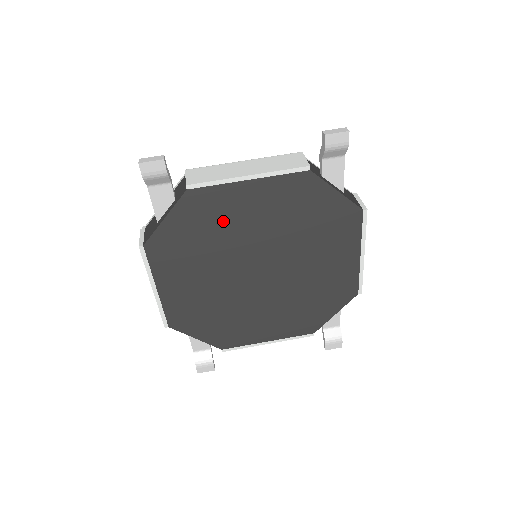
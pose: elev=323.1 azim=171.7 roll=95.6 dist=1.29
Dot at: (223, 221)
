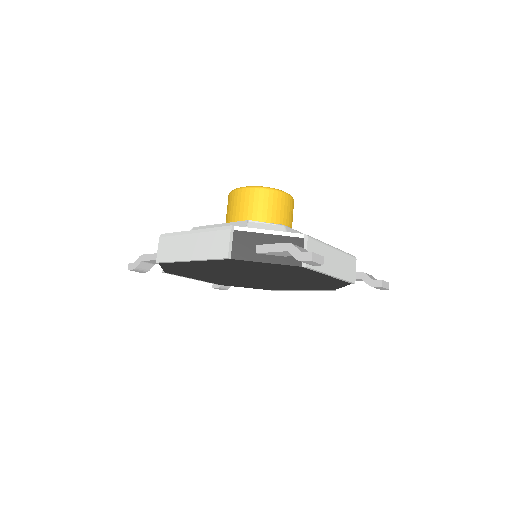
Dot at: (286, 272)
